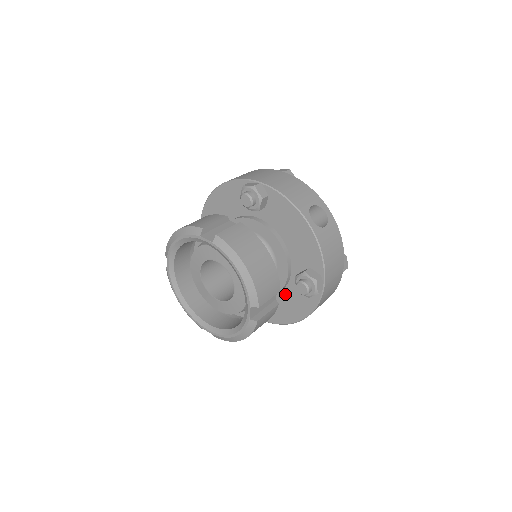
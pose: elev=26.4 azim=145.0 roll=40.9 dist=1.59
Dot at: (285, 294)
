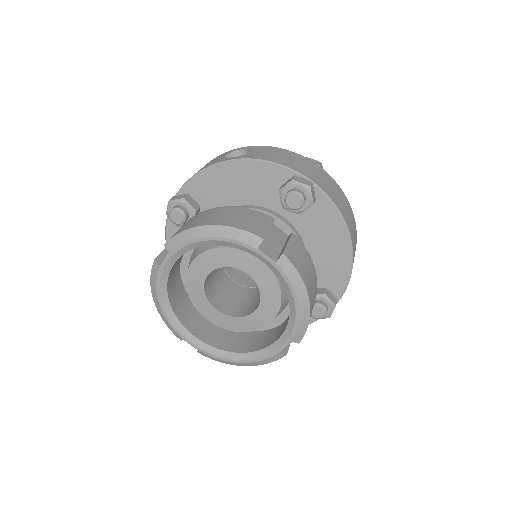
Dot at: (310, 242)
